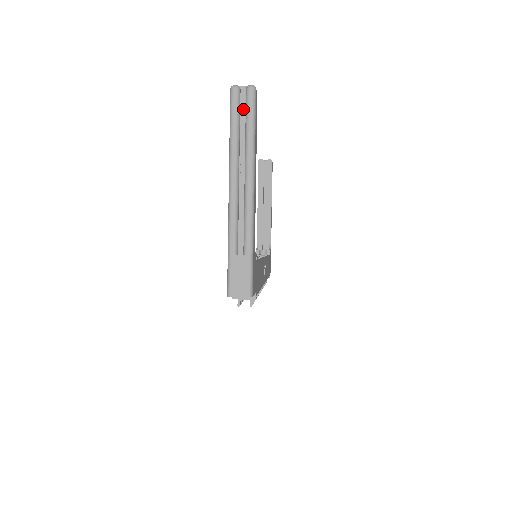
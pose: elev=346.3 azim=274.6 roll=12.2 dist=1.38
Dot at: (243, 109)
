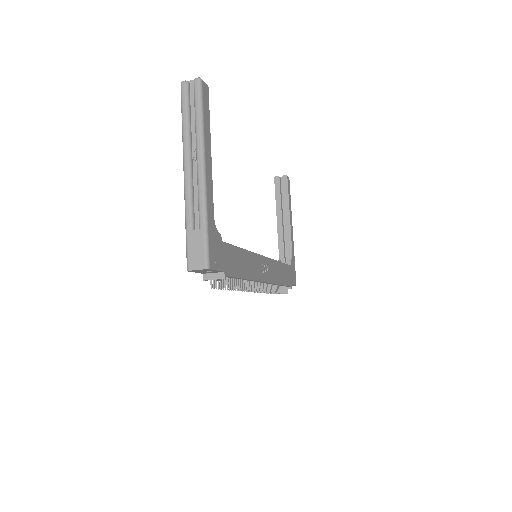
Dot at: (193, 100)
